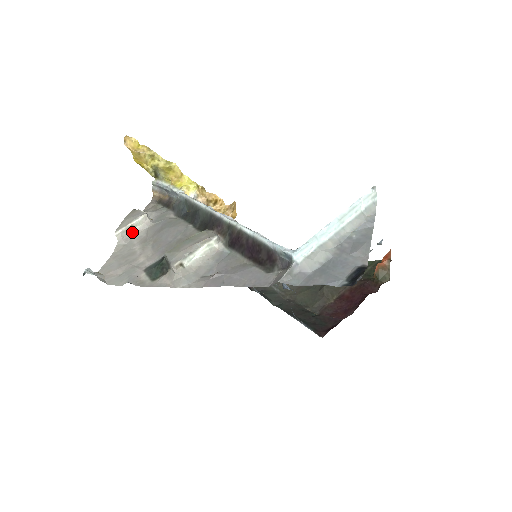
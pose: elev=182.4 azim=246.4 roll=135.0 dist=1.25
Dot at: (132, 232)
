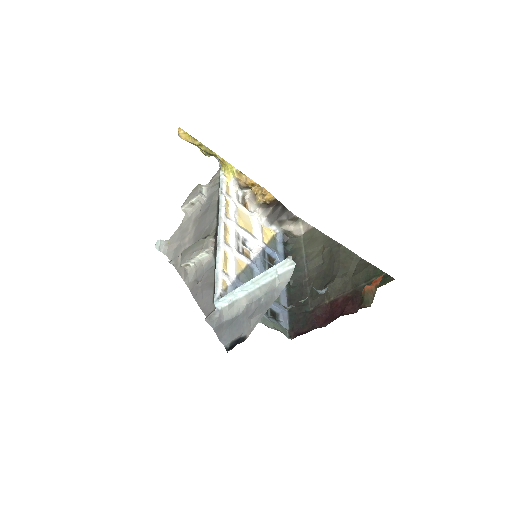
Dot at: (194, 207)
